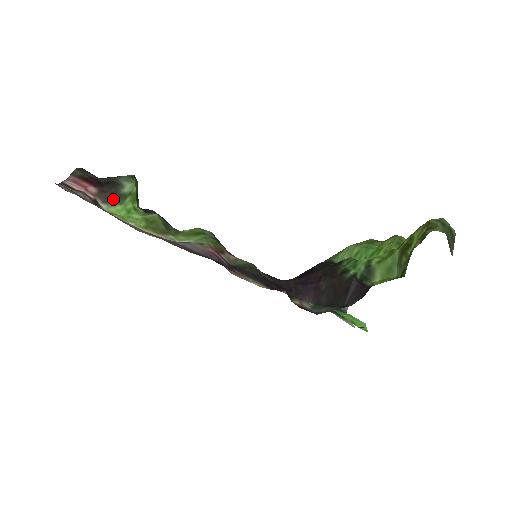
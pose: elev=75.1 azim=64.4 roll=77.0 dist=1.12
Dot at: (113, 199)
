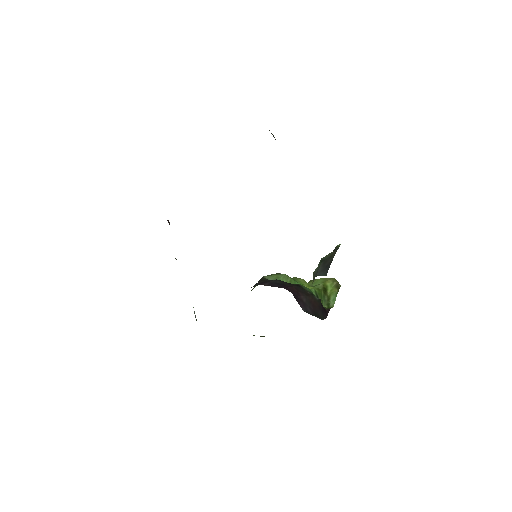
Dot at: occluded
